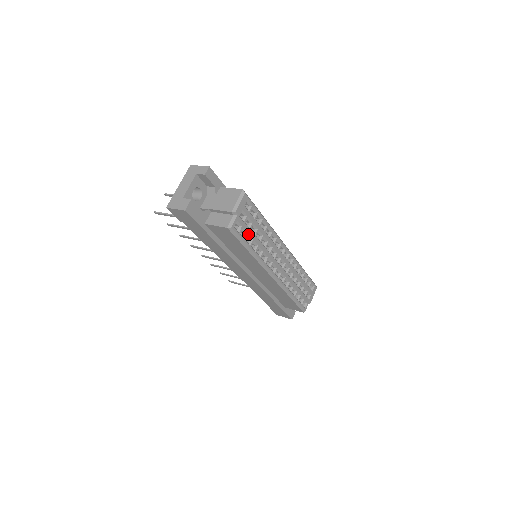
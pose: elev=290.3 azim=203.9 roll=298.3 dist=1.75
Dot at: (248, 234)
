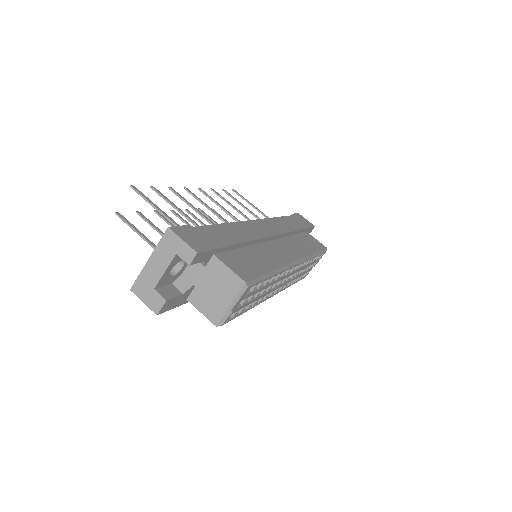
Dot at: (245, 306)
